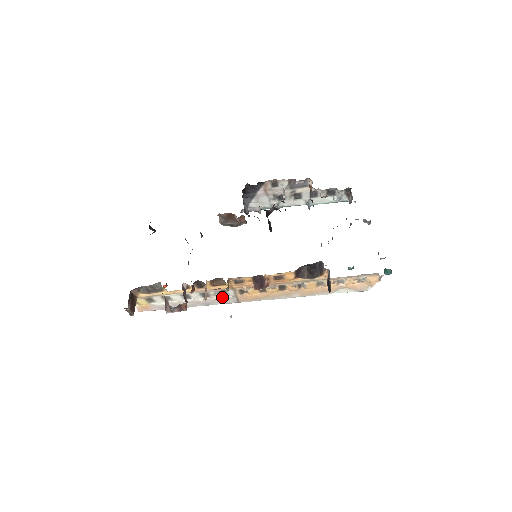
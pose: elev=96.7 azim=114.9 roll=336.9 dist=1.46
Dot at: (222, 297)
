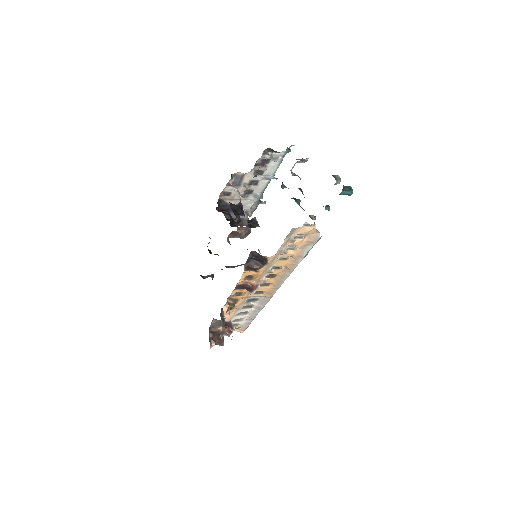
Dot at: (259, 301)
